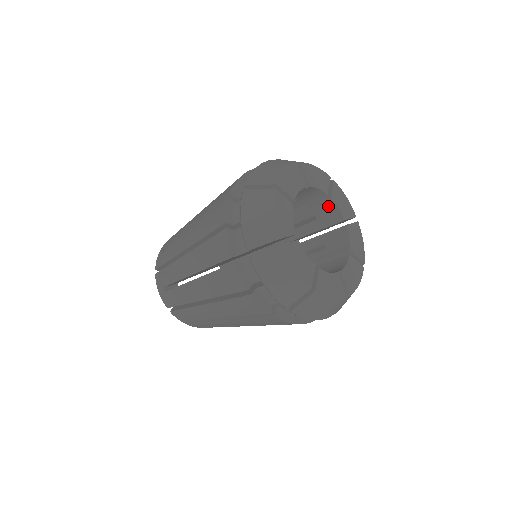
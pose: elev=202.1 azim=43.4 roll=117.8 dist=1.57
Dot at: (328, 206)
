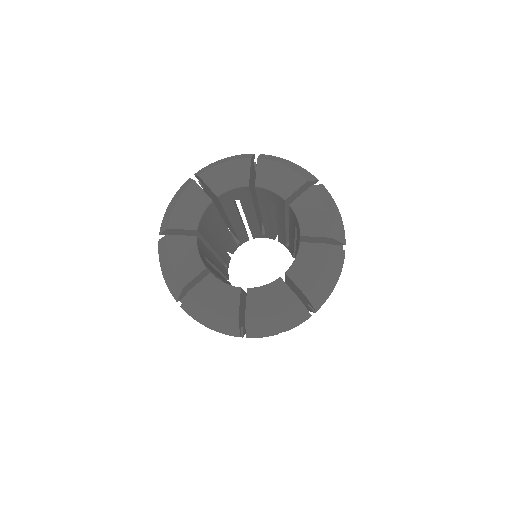
Dot at: (265, 192)
